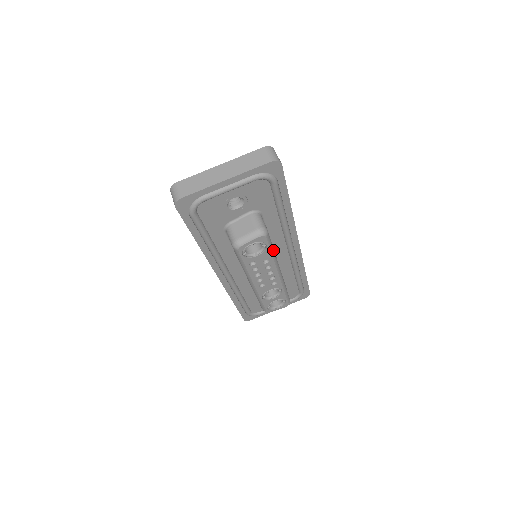
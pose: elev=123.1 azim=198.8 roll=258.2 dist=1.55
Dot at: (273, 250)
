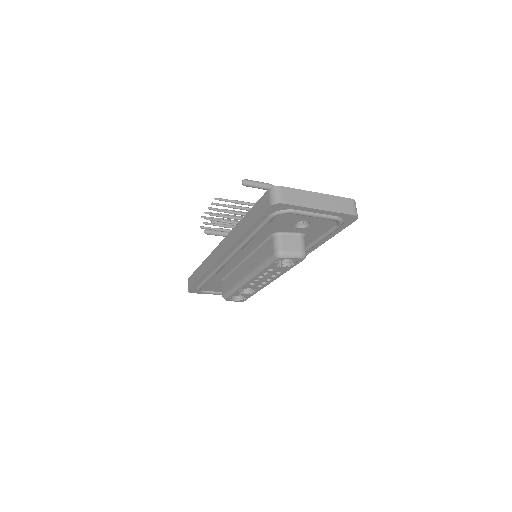
Dot at: occluded
